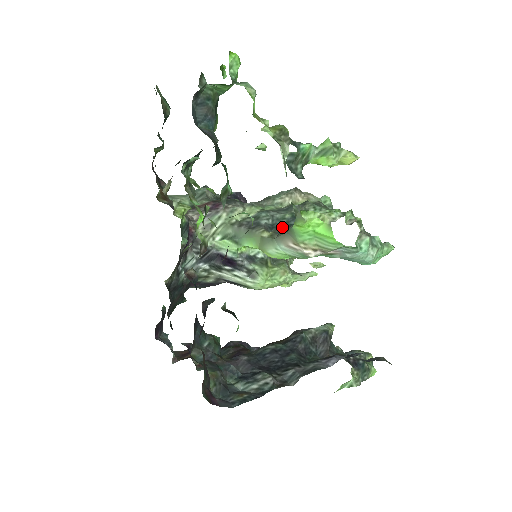
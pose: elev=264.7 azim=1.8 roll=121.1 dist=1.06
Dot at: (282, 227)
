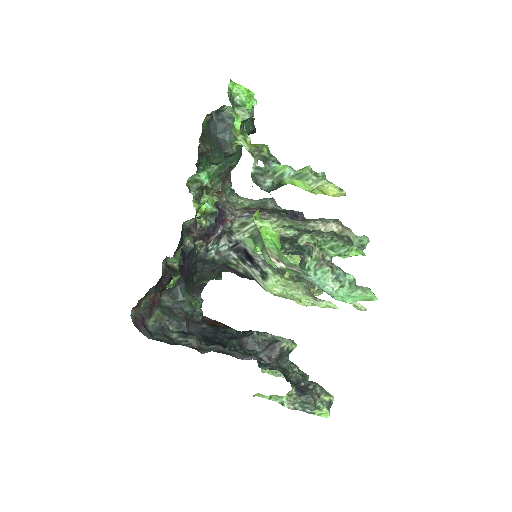
Dot at: (285, 240)
